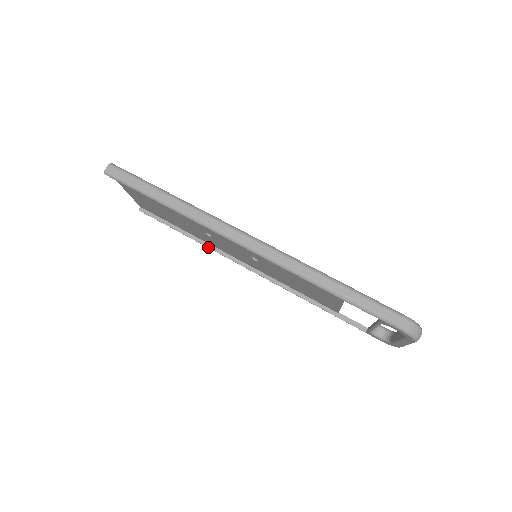
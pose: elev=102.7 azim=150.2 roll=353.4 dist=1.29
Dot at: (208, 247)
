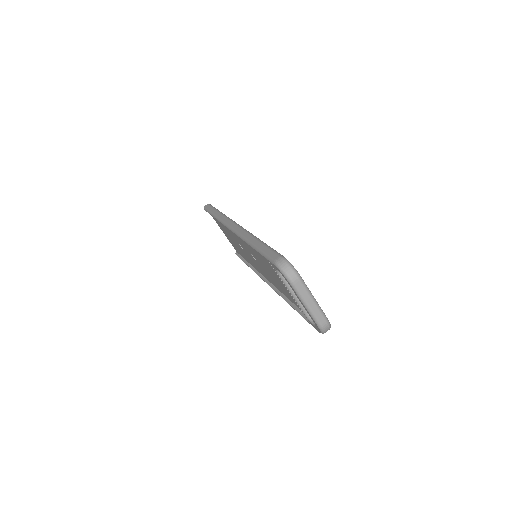
Dot at: (254, 271)
